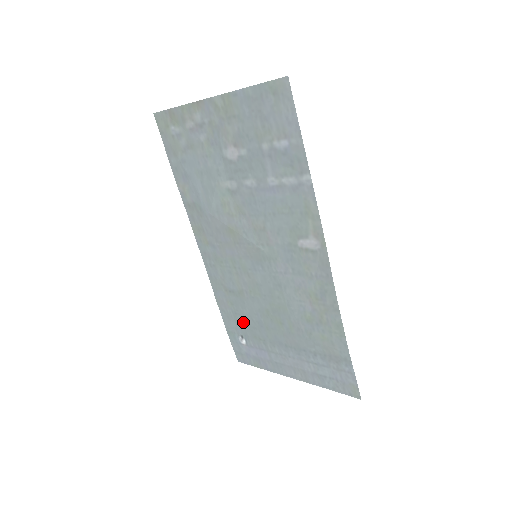
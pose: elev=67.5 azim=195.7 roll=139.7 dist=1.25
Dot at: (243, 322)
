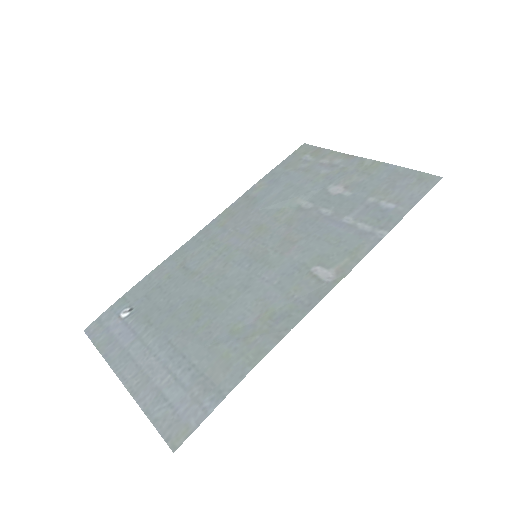
Dot at: (155, 297)
